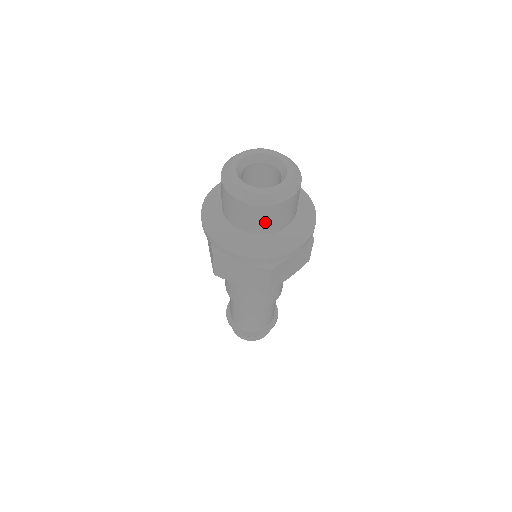
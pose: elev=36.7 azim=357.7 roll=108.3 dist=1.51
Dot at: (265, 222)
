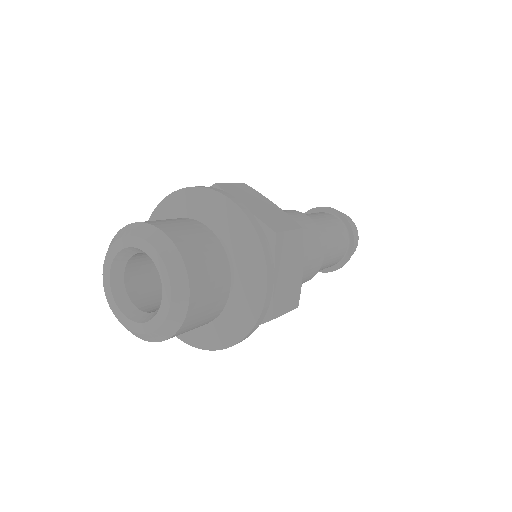
Dot at: (205, 317)
